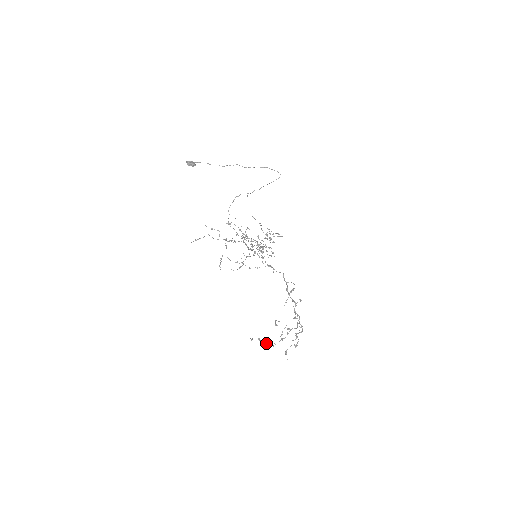
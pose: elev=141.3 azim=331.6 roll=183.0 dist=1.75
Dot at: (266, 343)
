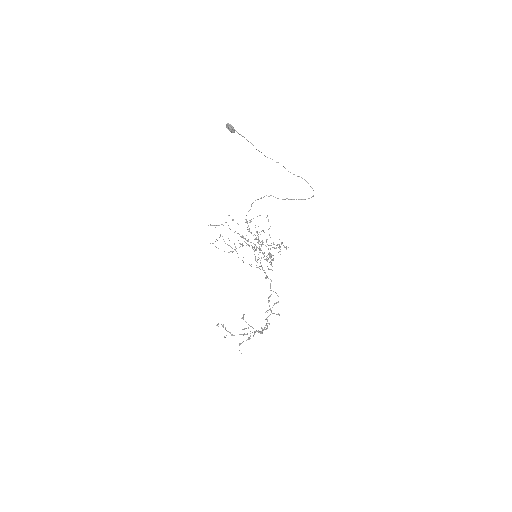
Dot at: (227, 331)
